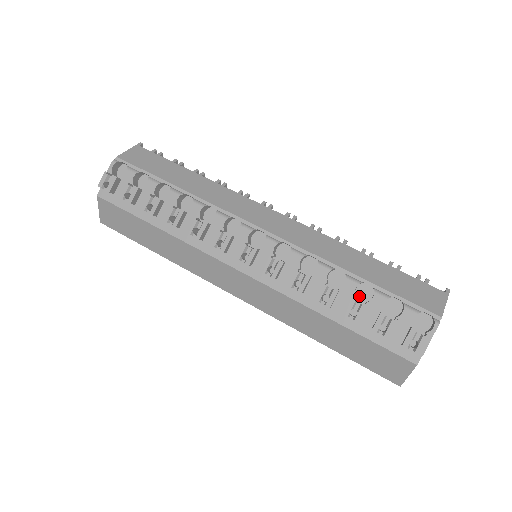
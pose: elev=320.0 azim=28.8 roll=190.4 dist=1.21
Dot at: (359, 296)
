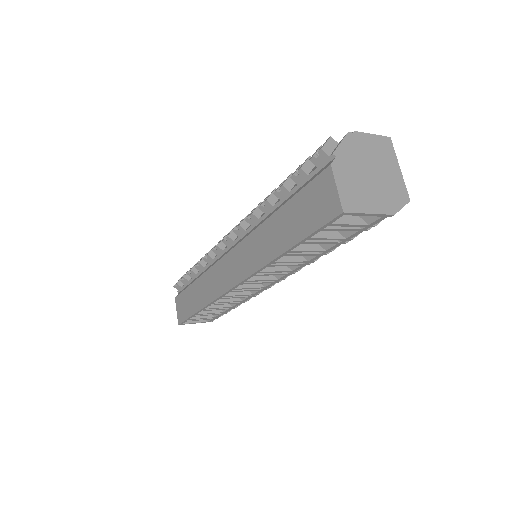
Dot at: occluded
